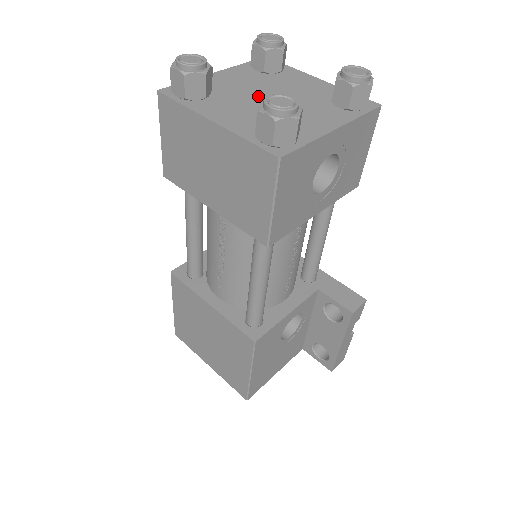
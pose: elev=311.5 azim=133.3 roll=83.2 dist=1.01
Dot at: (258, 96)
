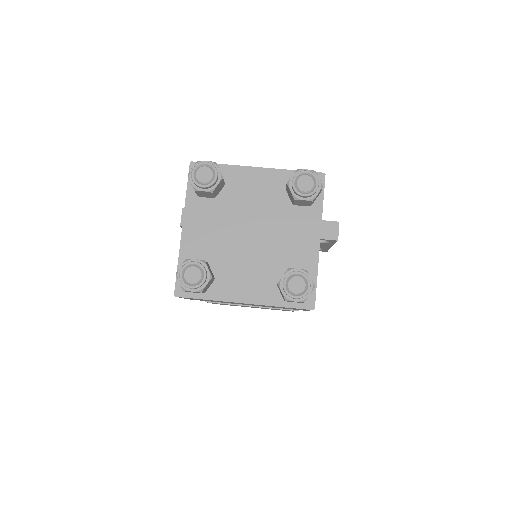
Dot at: (241, 240)
